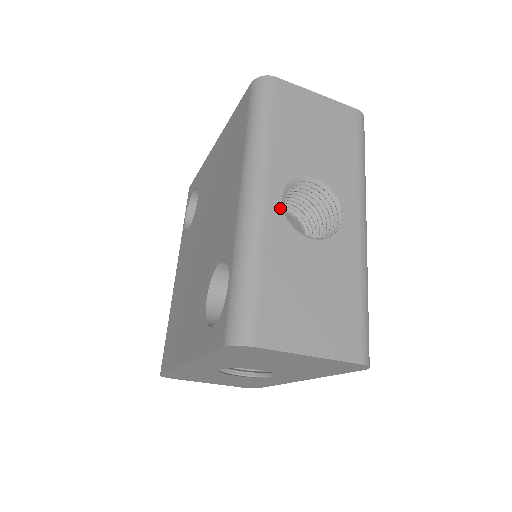
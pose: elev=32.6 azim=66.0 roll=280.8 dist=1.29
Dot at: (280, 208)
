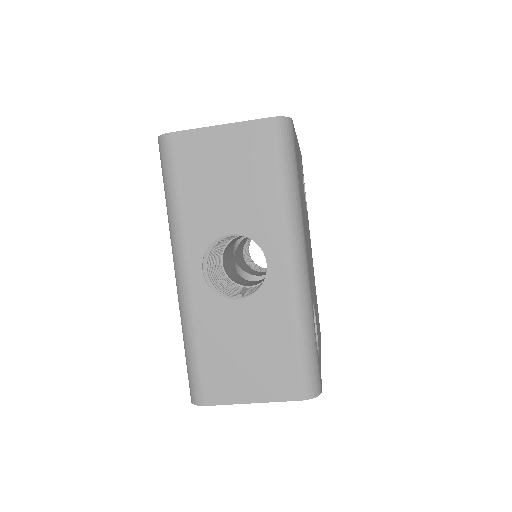
Dot at: (202, 281)
